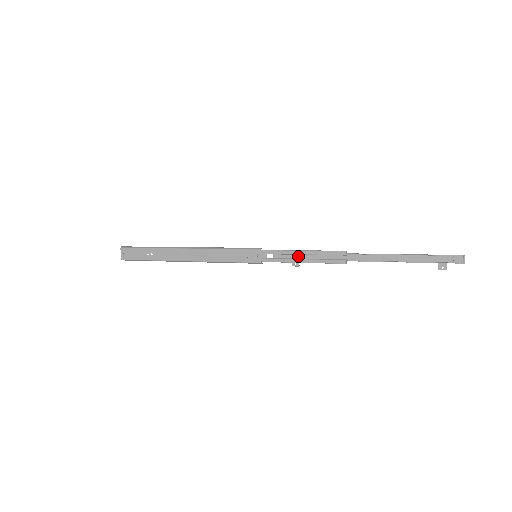
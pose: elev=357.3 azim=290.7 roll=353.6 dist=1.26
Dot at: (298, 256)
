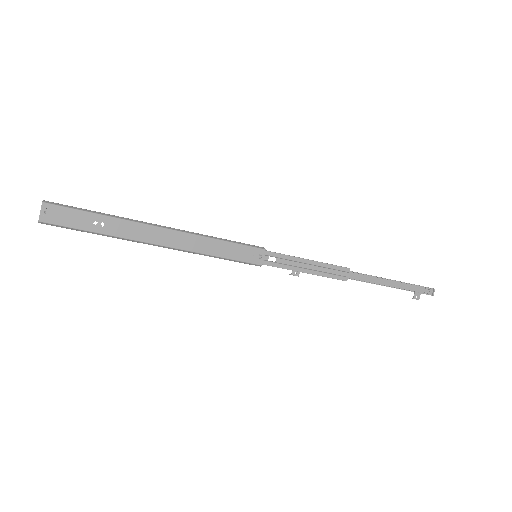
Dot at: (303, 265)
